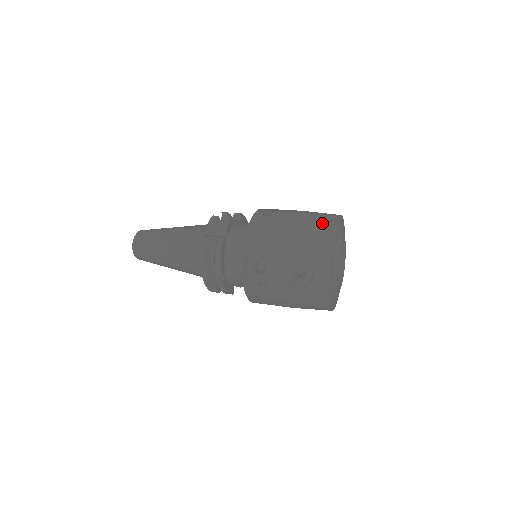
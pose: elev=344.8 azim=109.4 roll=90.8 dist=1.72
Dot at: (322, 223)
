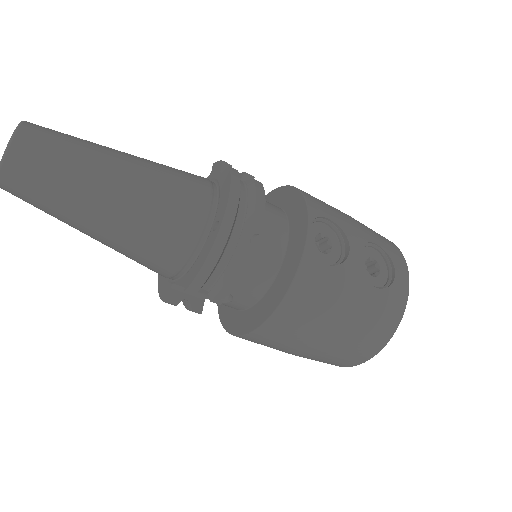
Dot at: occluded
